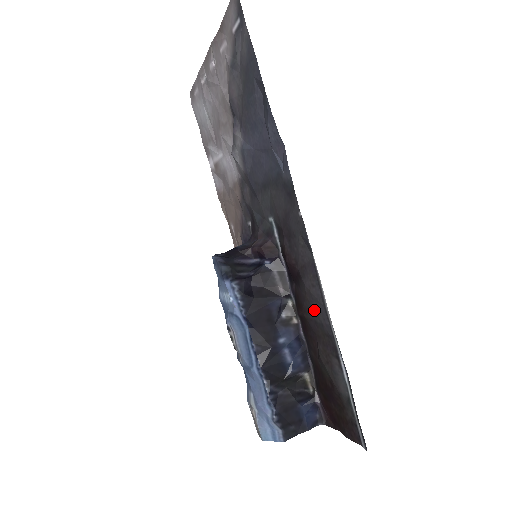
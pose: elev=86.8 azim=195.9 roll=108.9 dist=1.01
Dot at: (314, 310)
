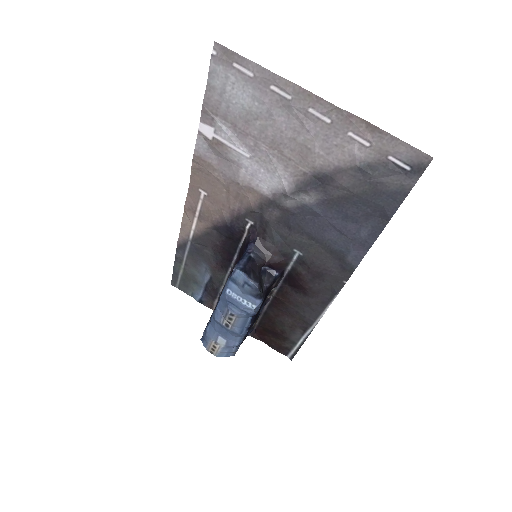
Dot at: (303, 310)
